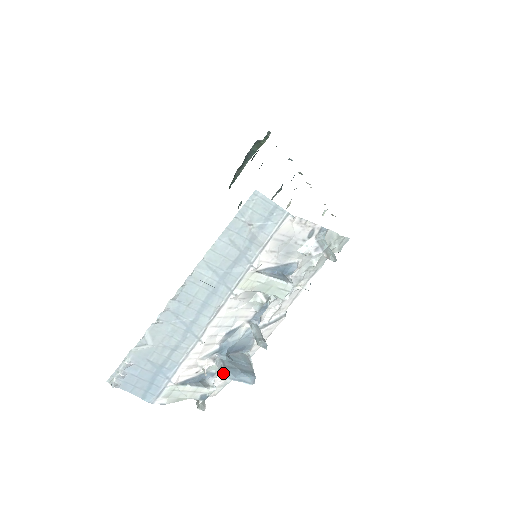
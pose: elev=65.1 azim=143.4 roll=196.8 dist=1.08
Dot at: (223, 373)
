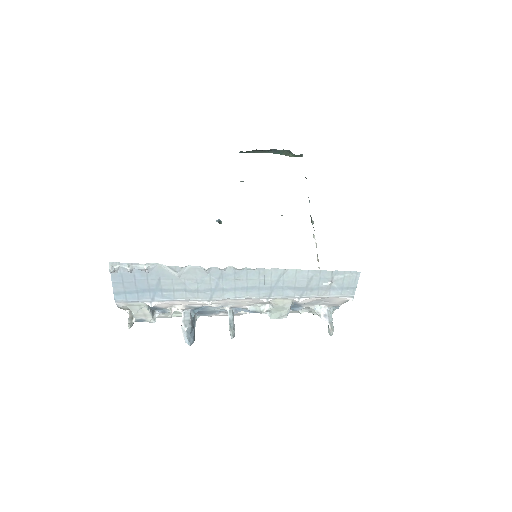
Dot at: (189, 327)
